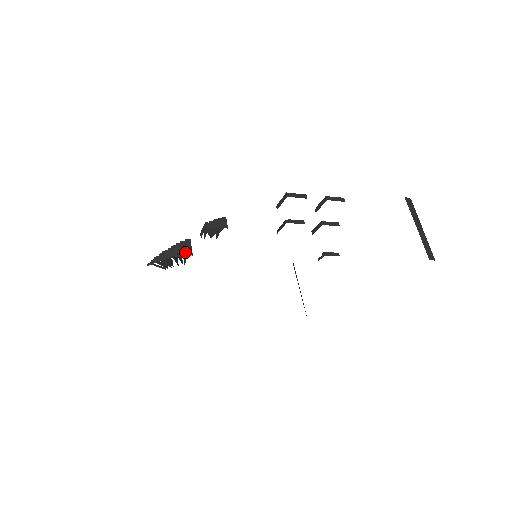
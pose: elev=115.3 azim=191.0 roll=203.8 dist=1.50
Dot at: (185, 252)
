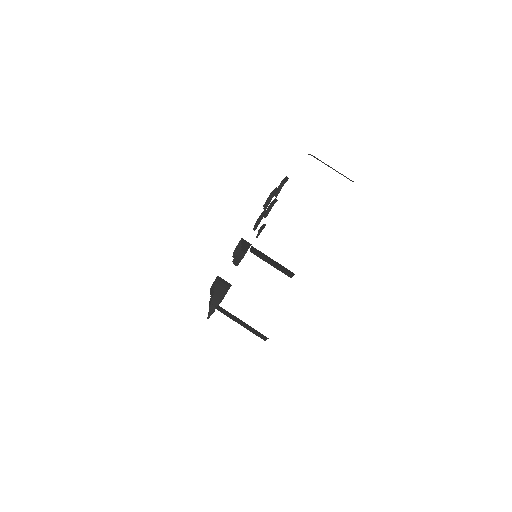
Dot at: (226, 287)
